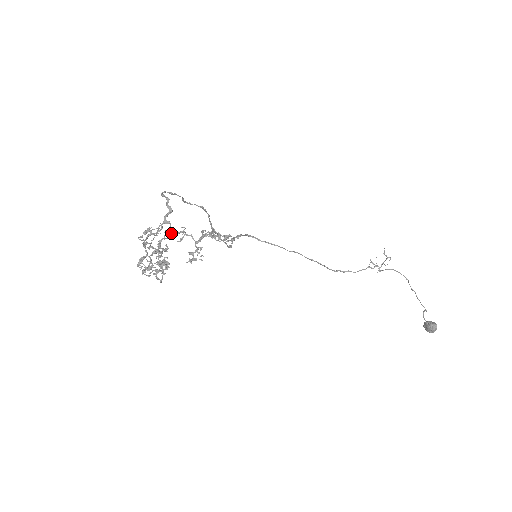
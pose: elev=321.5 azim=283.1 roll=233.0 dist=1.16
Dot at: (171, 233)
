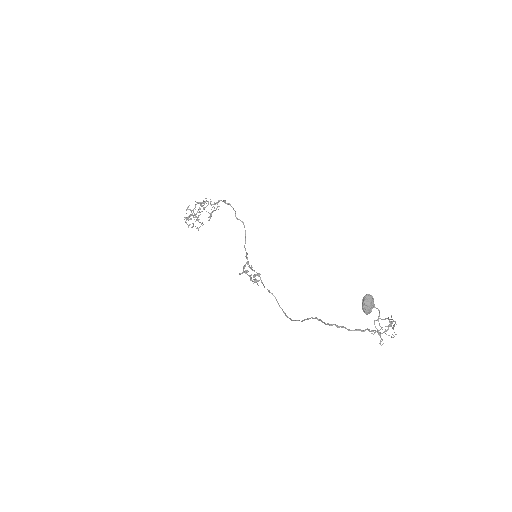
Dot at: occluded
